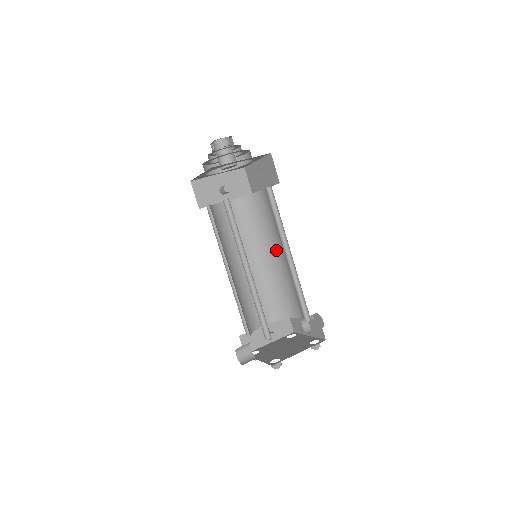
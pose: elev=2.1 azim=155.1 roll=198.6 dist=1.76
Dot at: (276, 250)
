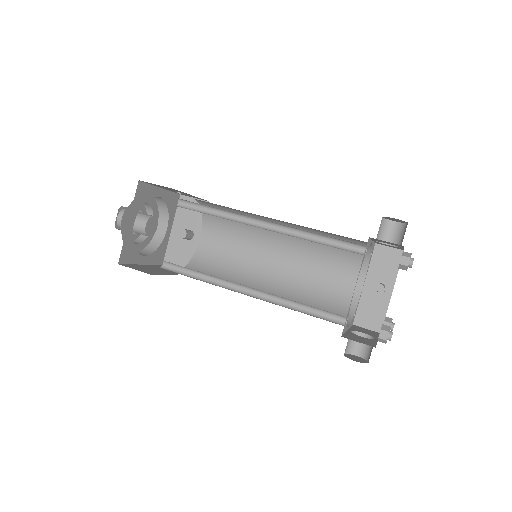
Dot at: (272, 221)
